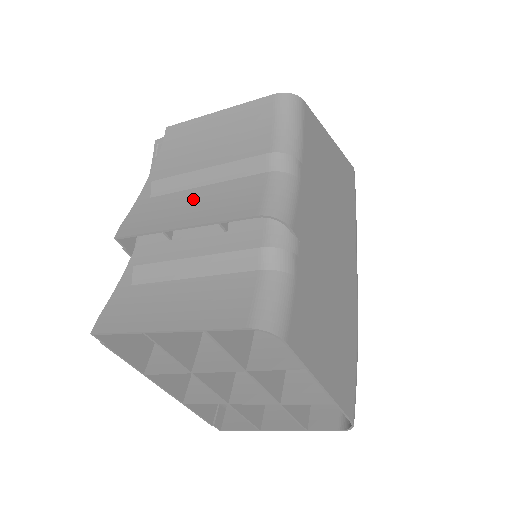
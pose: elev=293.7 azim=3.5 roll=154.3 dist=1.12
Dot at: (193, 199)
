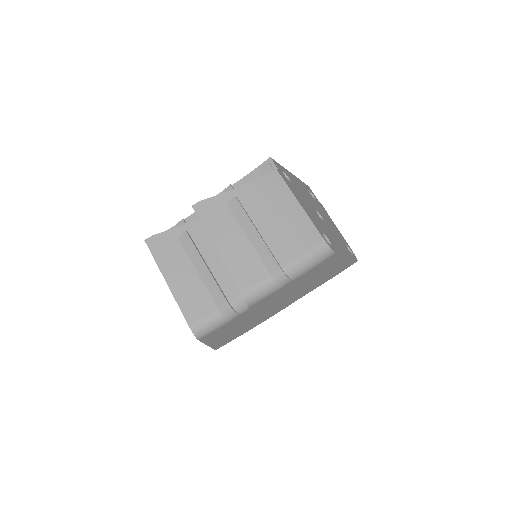
Dot at: (236, 238)
